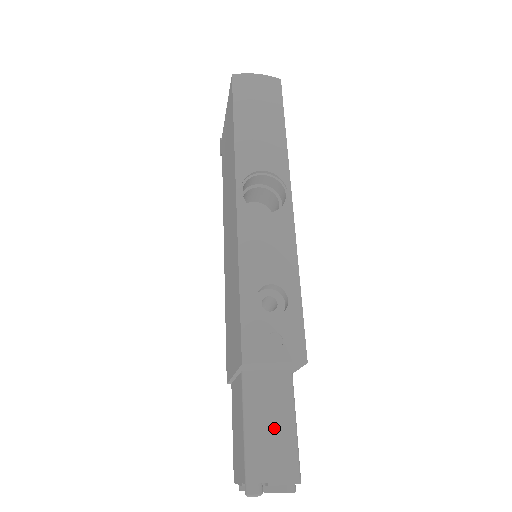
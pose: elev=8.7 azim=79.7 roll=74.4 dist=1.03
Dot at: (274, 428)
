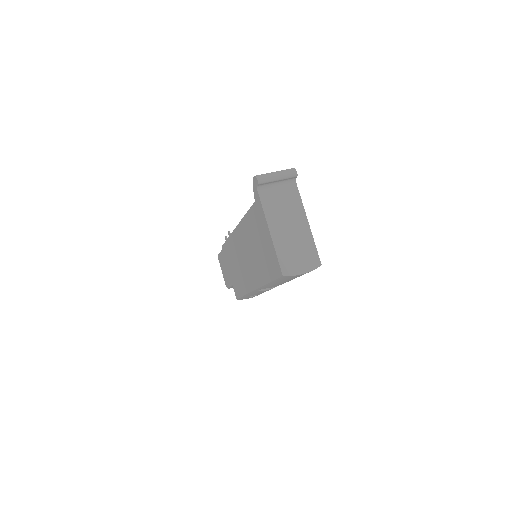
Dot at: occluded
